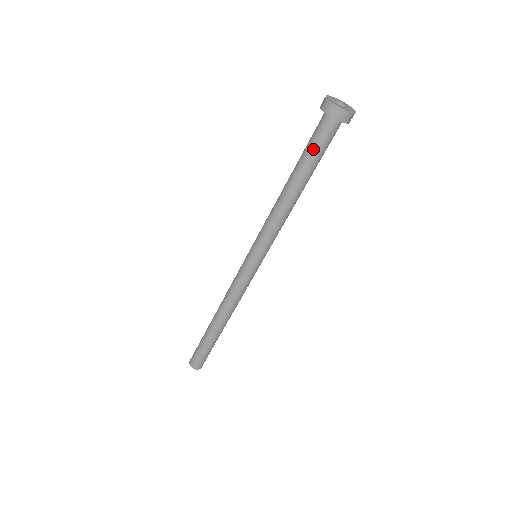
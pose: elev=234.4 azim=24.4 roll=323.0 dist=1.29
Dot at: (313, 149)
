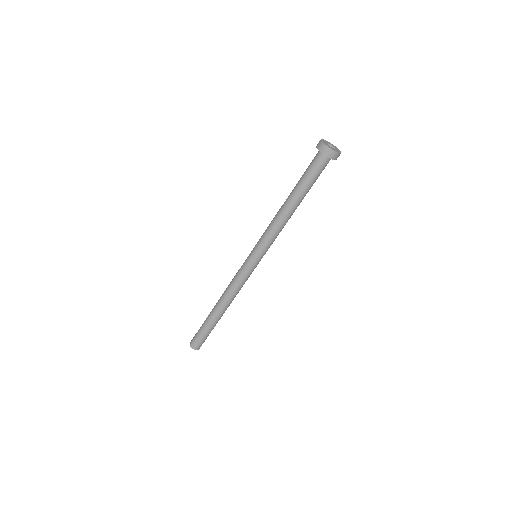
Dot at: (312, 179)
